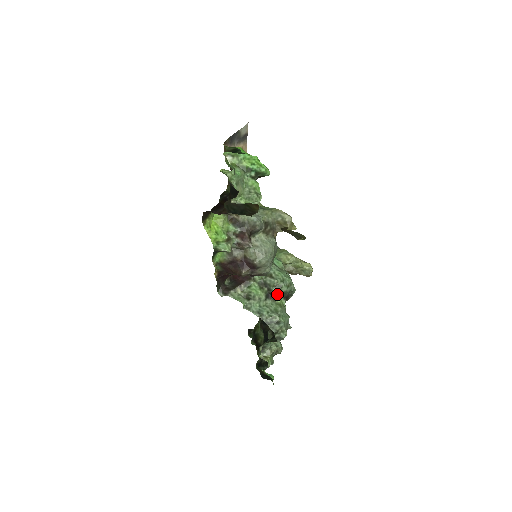
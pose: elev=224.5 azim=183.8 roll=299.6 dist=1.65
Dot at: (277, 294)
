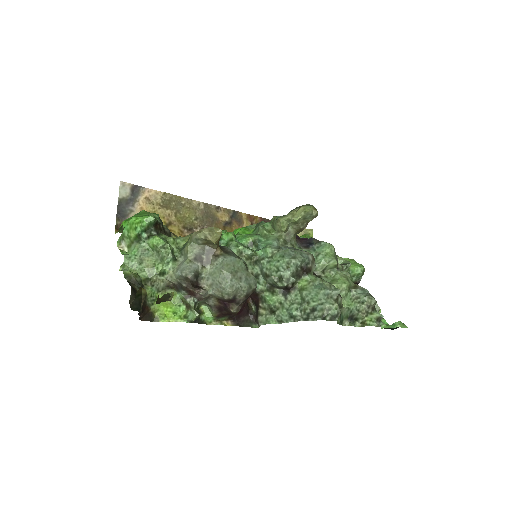
Dot at: (287, 285)
